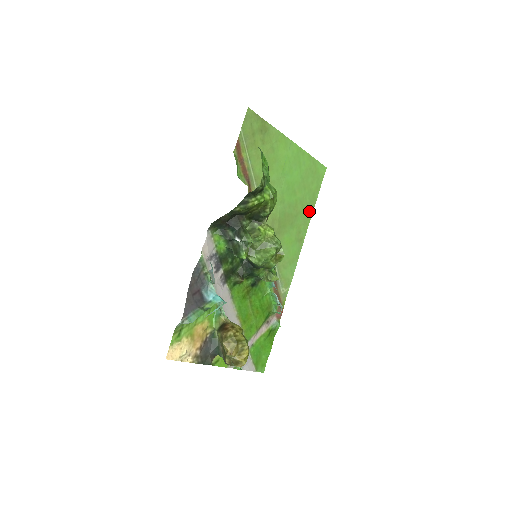
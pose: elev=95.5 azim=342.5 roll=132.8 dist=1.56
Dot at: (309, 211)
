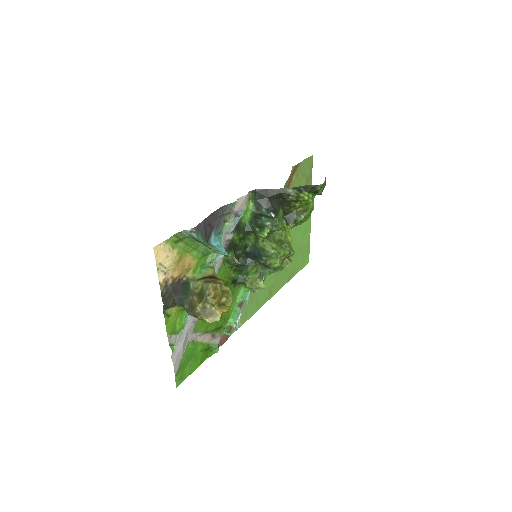
Dot at: (286, 279)
